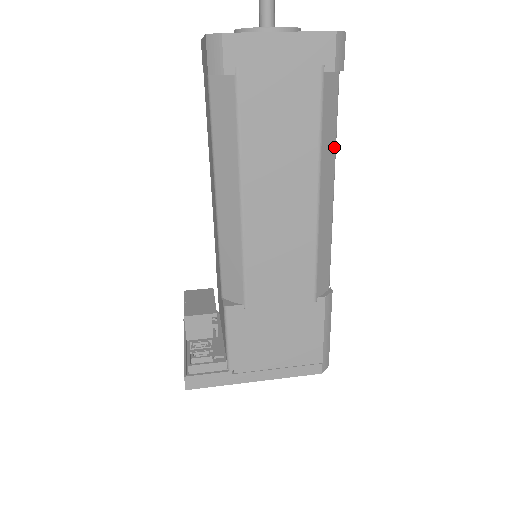
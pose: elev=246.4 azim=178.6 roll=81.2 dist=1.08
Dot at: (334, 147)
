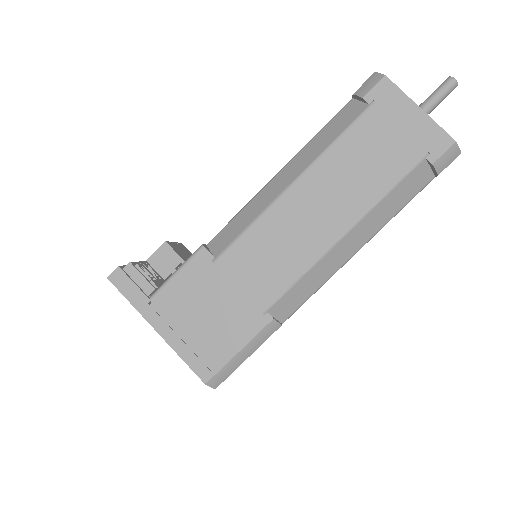
Dot at: (385, 221)
